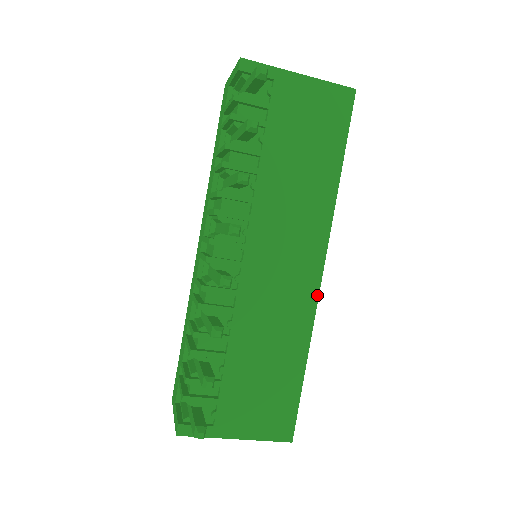
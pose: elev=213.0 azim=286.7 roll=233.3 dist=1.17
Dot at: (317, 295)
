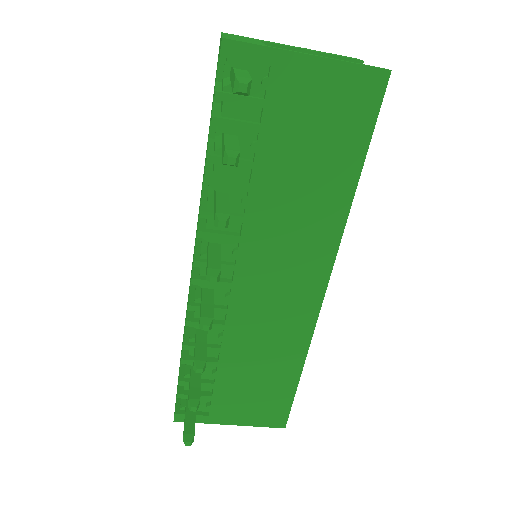
Dot at: (317, 312)
